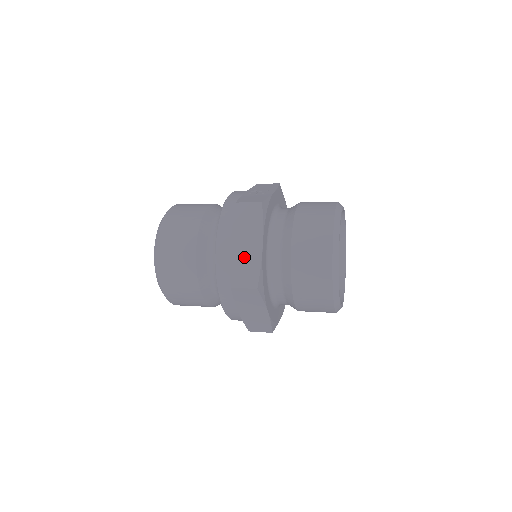
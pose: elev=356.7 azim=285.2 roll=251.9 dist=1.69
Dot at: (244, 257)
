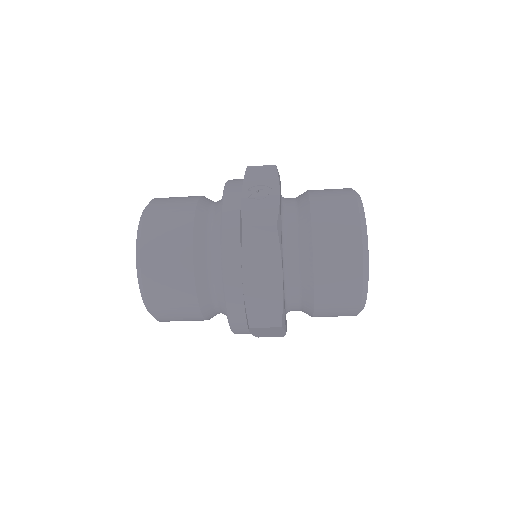
Dot at: (261, 293)
